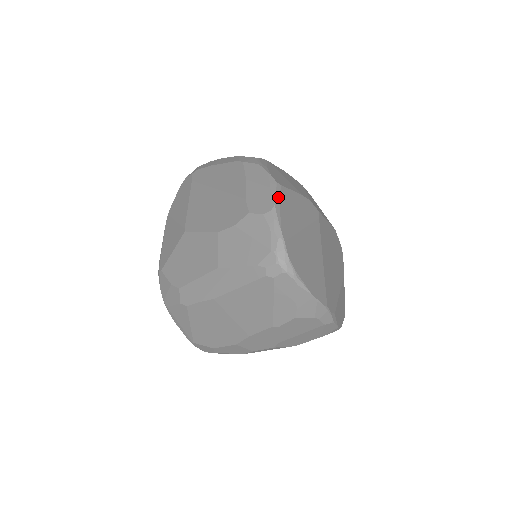
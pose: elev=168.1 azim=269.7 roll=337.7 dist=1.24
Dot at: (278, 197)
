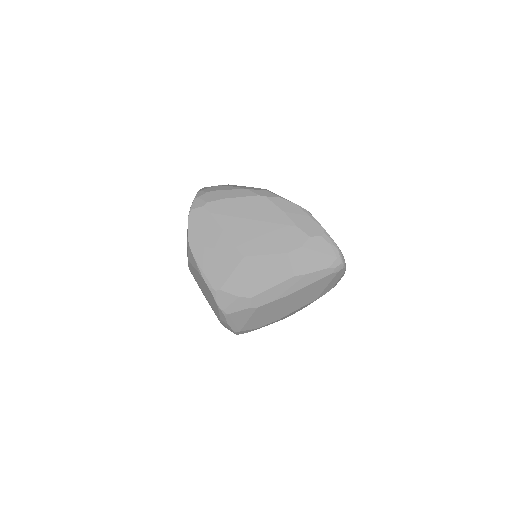
Dot at: (318, 222)
